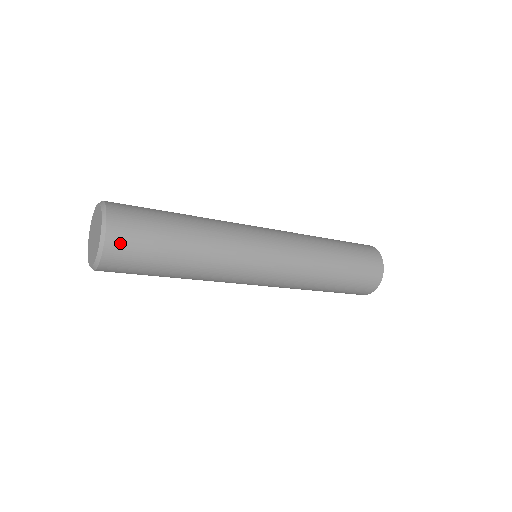
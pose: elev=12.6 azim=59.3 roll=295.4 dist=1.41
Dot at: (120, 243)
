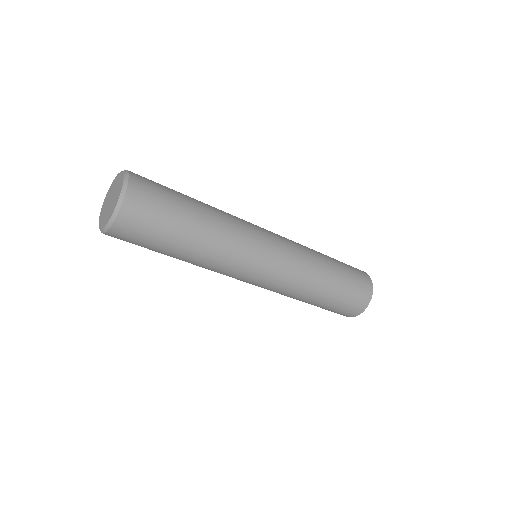
Dot at: (141, 178)
